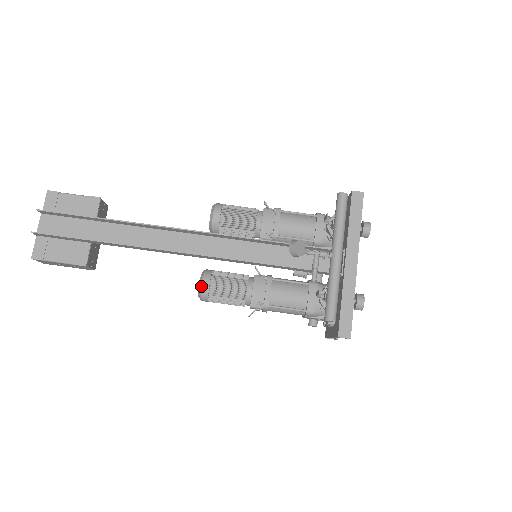
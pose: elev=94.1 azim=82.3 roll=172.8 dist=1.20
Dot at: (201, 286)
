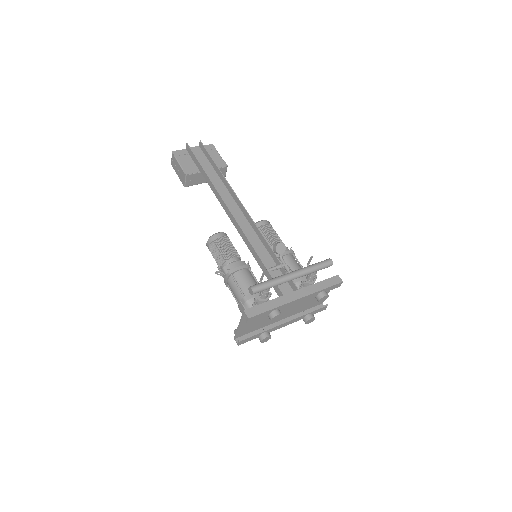
Dot at: (216, 233)
